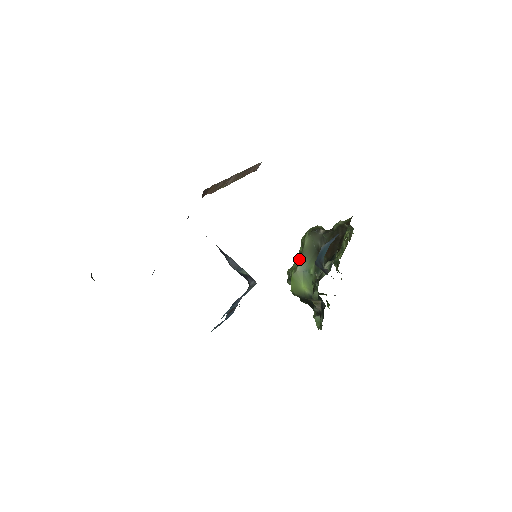
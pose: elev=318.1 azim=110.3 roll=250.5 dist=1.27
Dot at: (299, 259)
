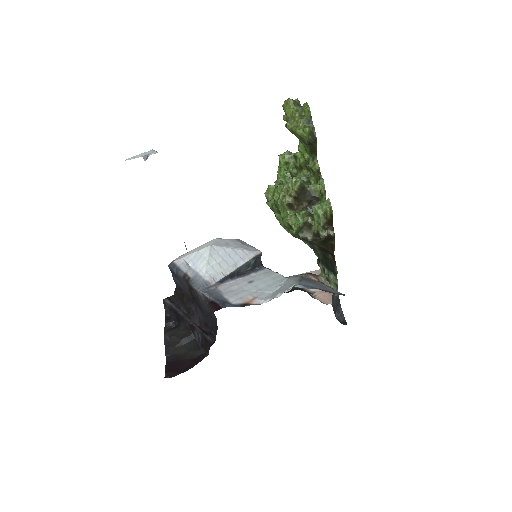
Dot at: (278, 208)
